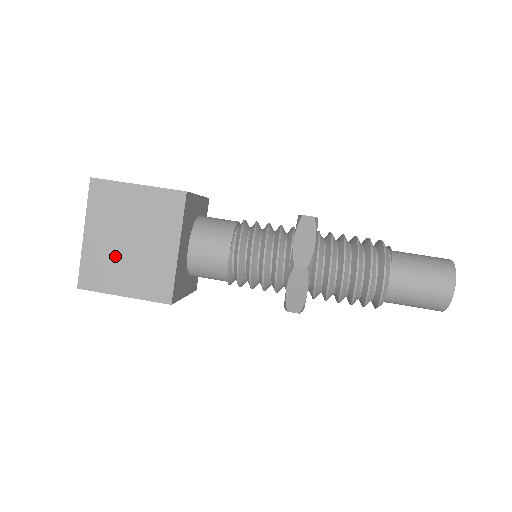
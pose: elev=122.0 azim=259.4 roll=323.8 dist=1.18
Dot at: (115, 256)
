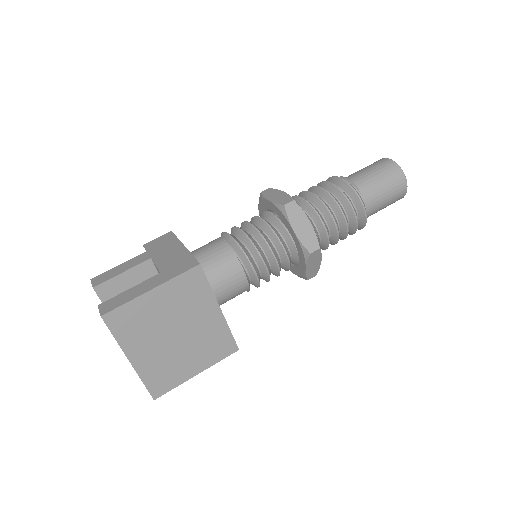
Dot at: (170, 355)
